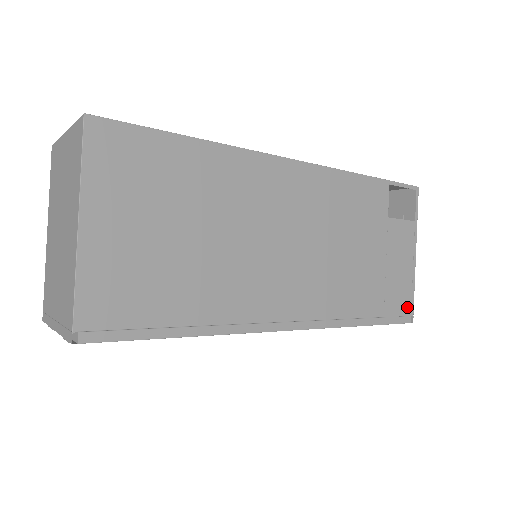
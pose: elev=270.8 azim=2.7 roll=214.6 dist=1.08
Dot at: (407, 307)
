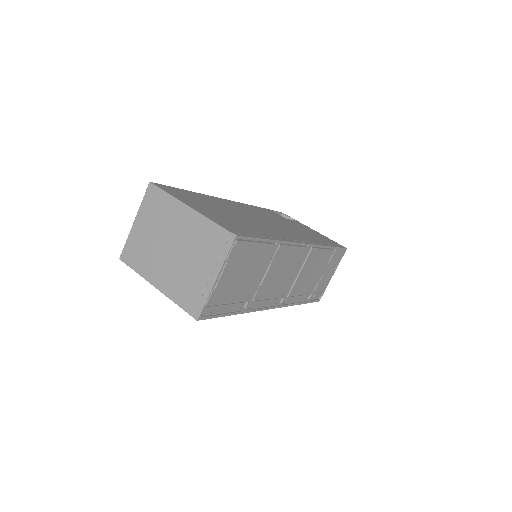
Dot at: (337, 244)
